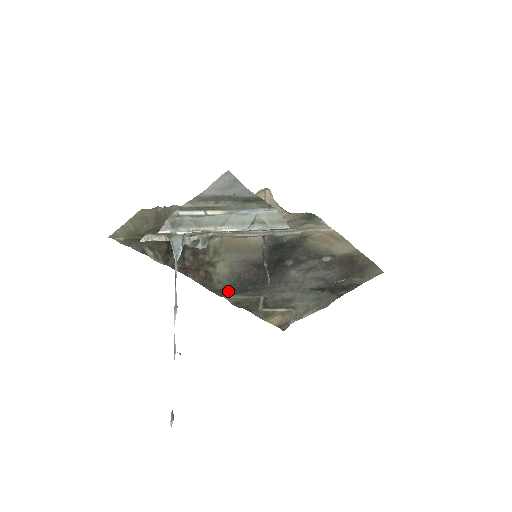
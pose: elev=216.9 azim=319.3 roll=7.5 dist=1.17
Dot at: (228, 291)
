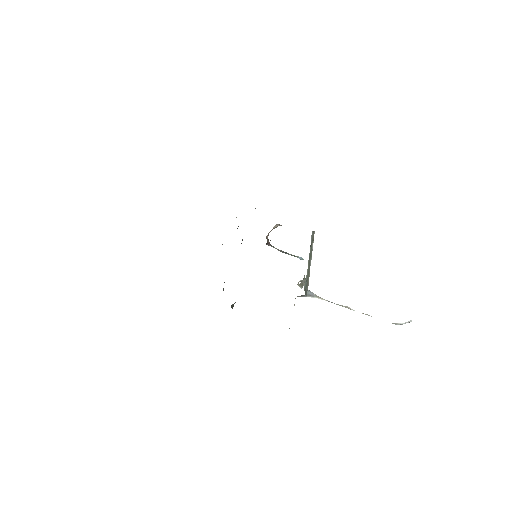
Dot at: occluded
